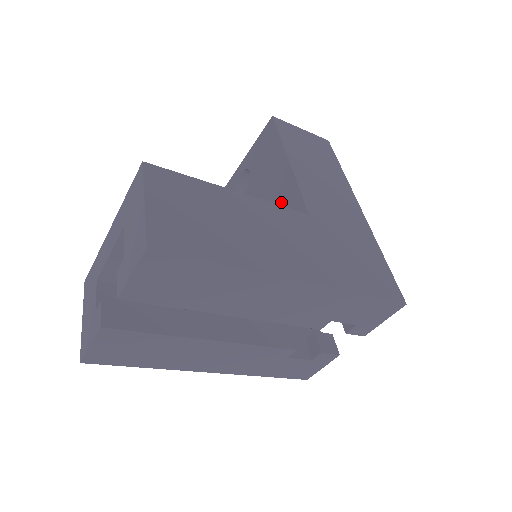
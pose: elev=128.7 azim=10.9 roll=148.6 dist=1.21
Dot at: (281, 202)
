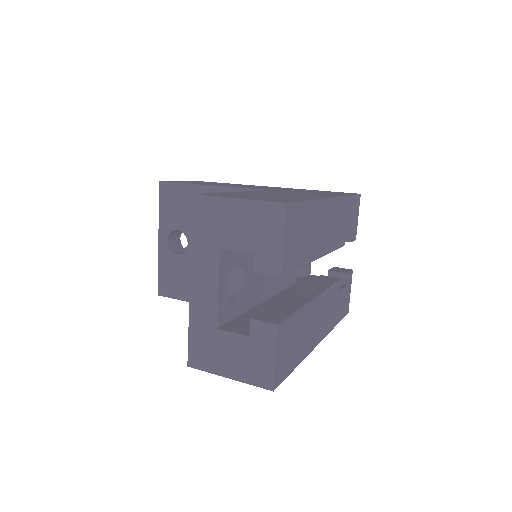
Dot at: occluded
